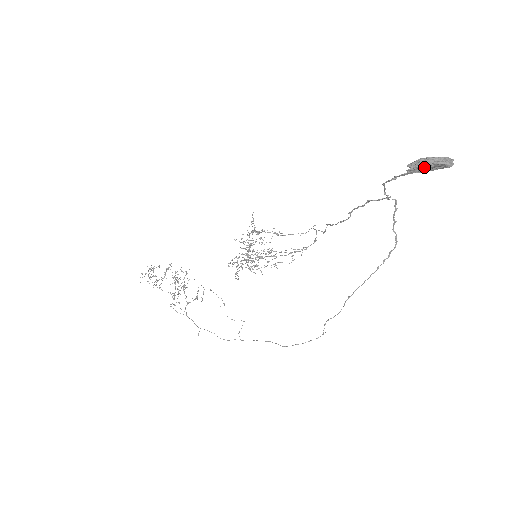
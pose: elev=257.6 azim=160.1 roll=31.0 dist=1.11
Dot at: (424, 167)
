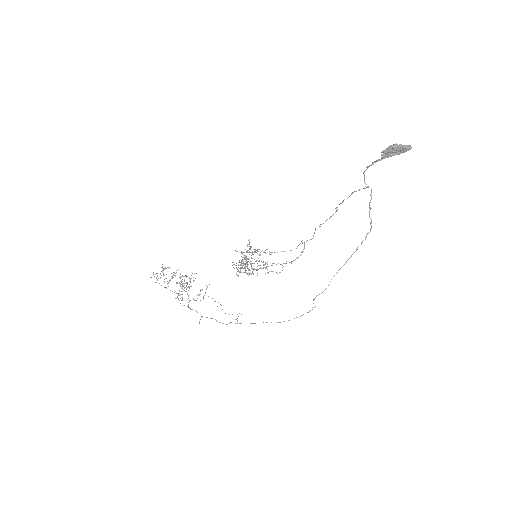
Dot at: (393, 151)
